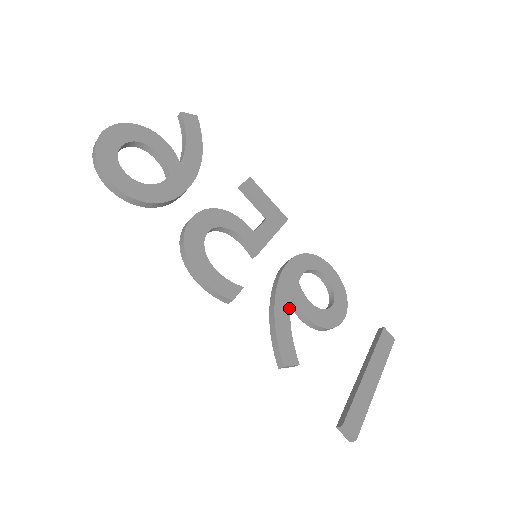
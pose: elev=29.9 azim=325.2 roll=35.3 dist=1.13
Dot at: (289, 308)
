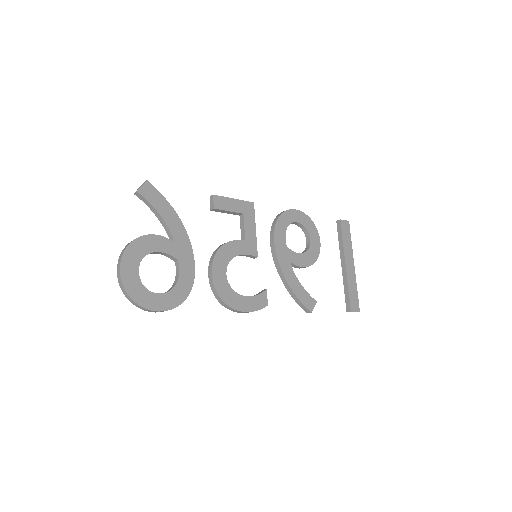
Dot at: (293, 272)
